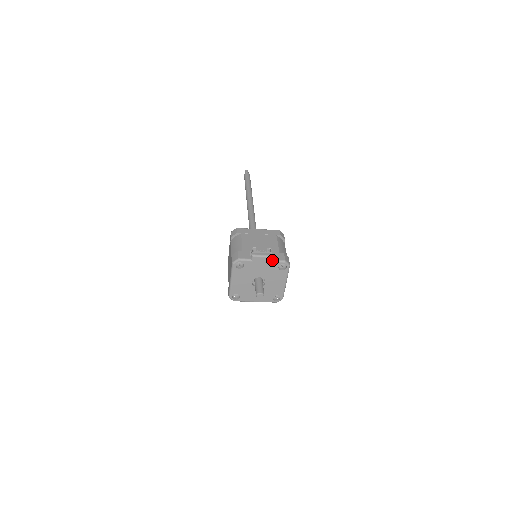
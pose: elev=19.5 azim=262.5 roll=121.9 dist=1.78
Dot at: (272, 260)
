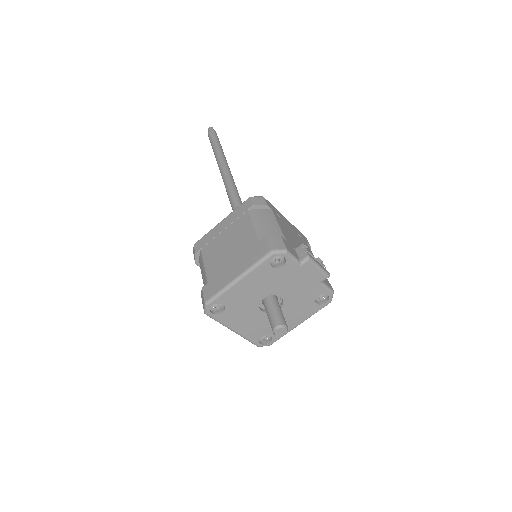
Dot at: (322, 281)
